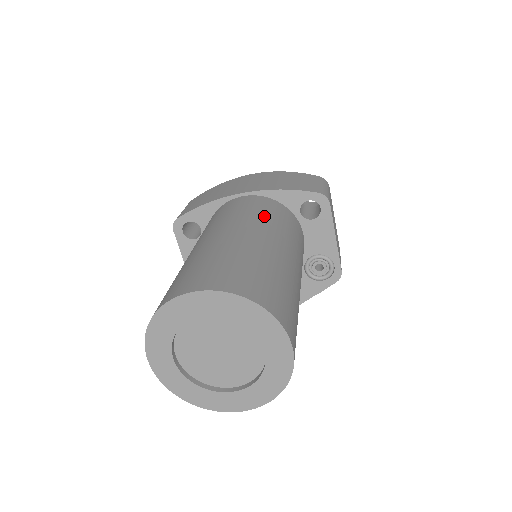
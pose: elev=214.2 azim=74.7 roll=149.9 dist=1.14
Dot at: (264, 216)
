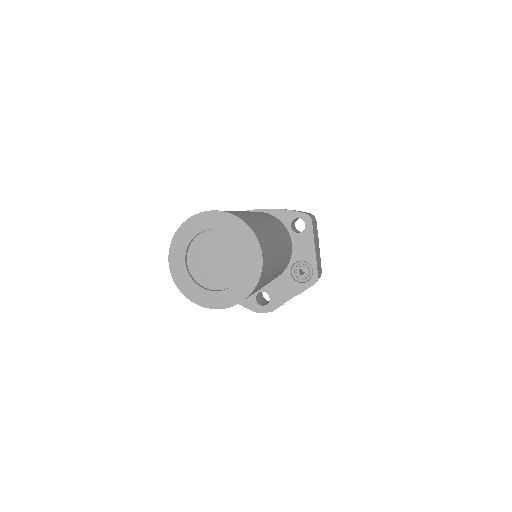
Dot at: (263, 214)
